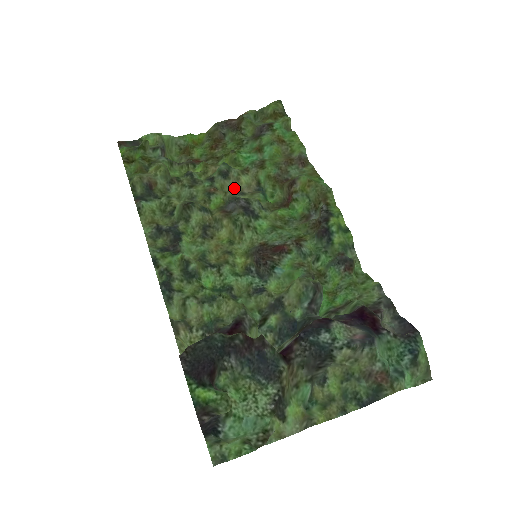
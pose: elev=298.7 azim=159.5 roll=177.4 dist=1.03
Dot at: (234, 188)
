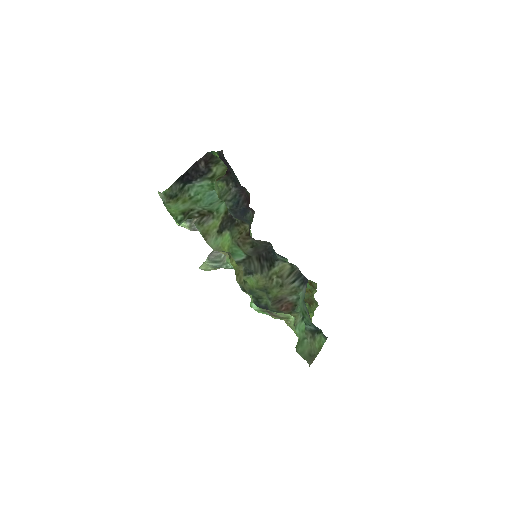
Dot at: occluded
